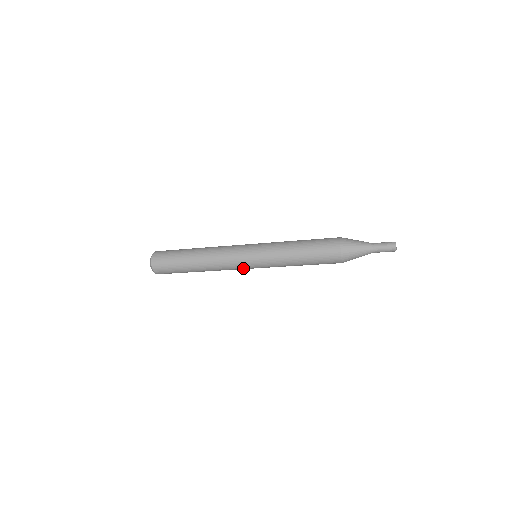
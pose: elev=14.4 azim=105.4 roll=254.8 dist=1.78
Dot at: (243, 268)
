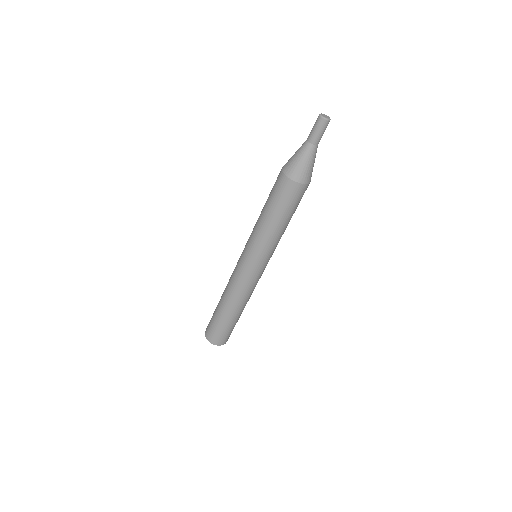
Dot at: (259, 276)
